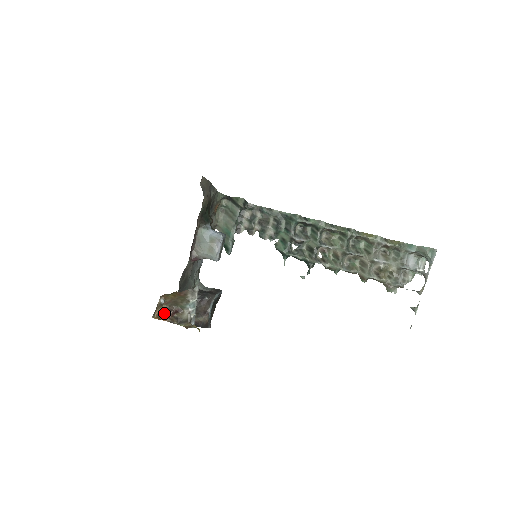
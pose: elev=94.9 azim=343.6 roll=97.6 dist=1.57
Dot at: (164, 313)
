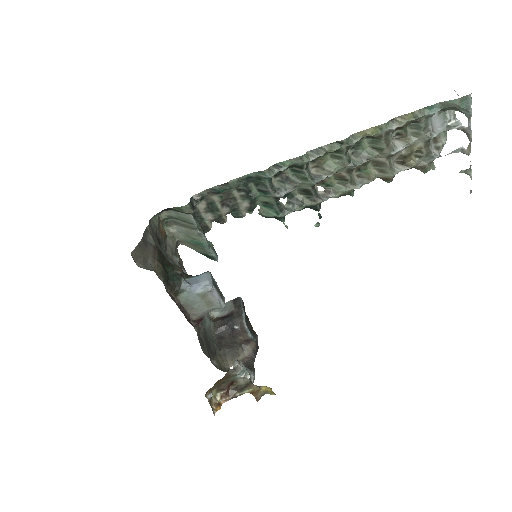
Dot at: (219, 396)
